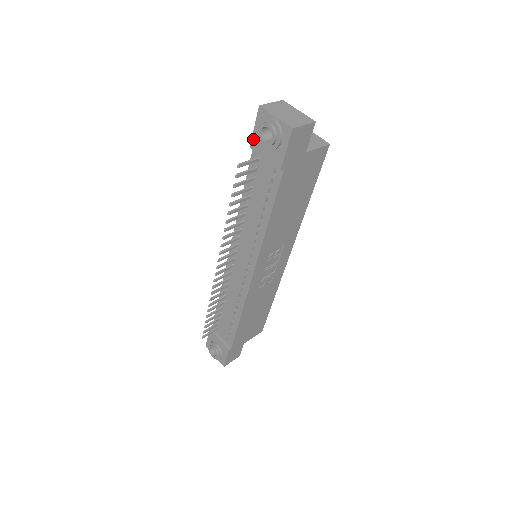
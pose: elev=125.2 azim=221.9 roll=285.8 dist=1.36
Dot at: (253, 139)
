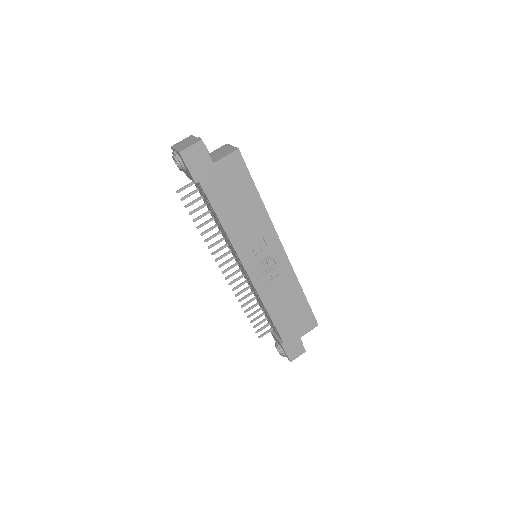
Dot at: occluded
